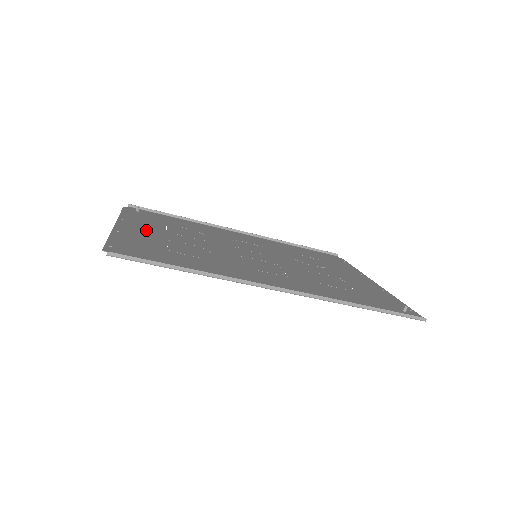
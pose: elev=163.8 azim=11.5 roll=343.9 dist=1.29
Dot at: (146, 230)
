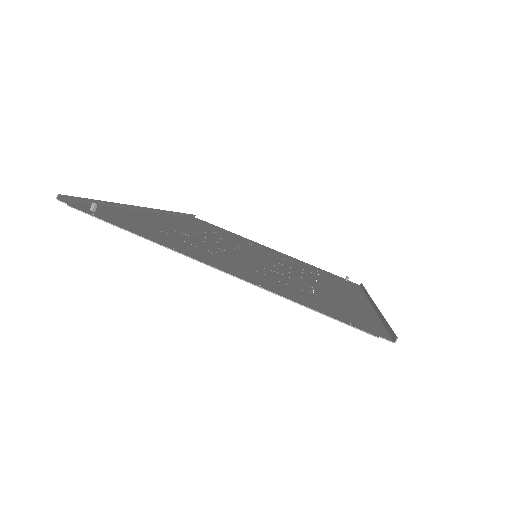
Dot at: (223, 262)
